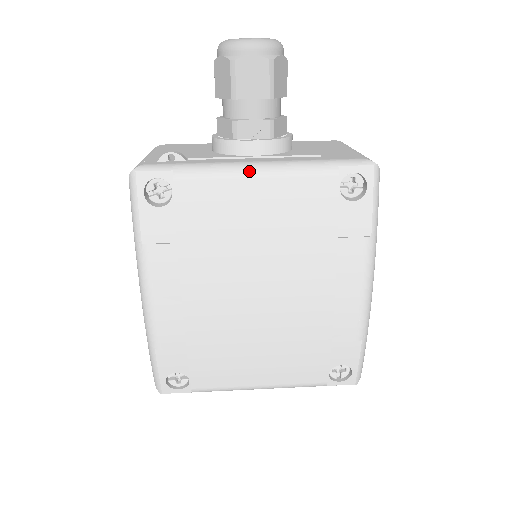
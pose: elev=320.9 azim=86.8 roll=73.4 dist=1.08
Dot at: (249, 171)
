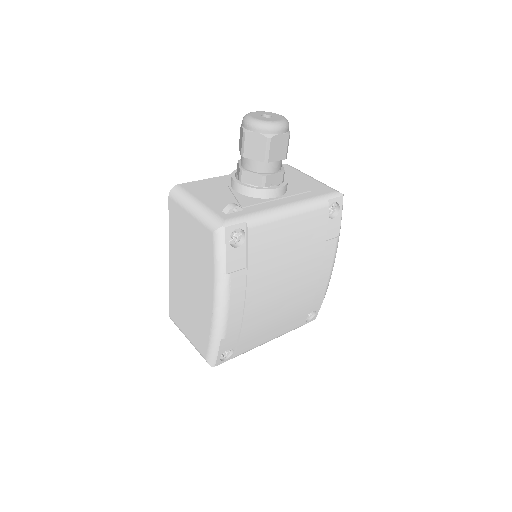
Dot at: (287, 213)
